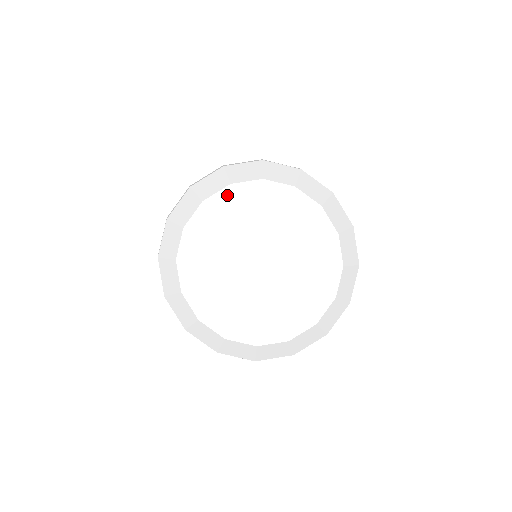
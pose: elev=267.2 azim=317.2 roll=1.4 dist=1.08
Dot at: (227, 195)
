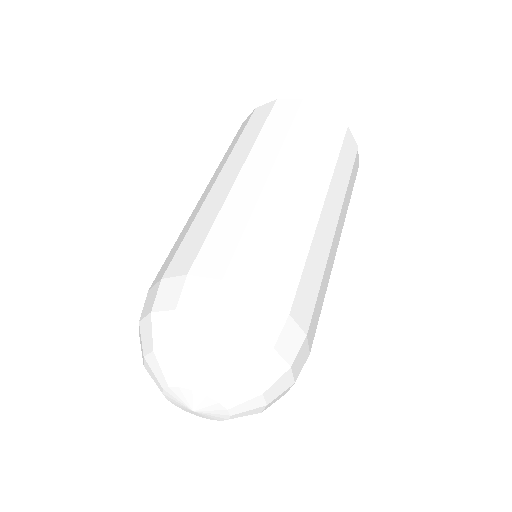
Dot at: (169, 359)
